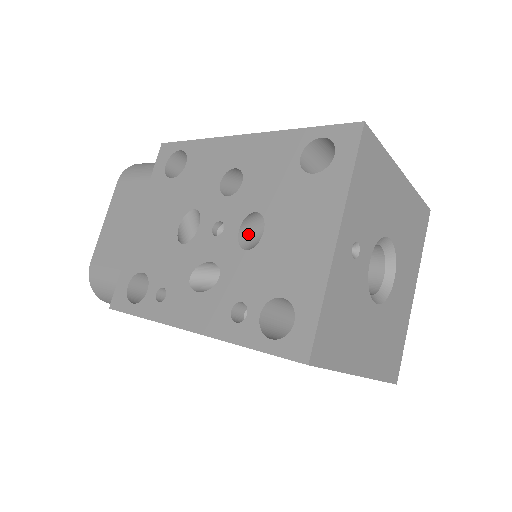
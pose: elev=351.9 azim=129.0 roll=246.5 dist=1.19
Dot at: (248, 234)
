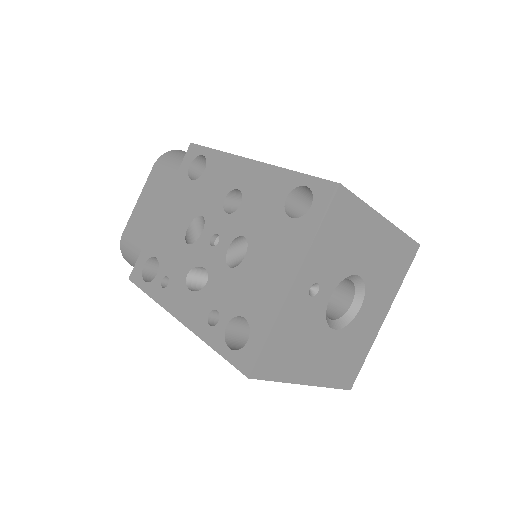
Dot at: (237, 251)
